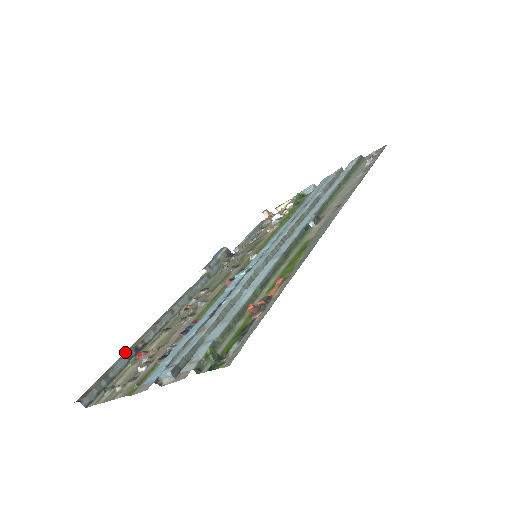
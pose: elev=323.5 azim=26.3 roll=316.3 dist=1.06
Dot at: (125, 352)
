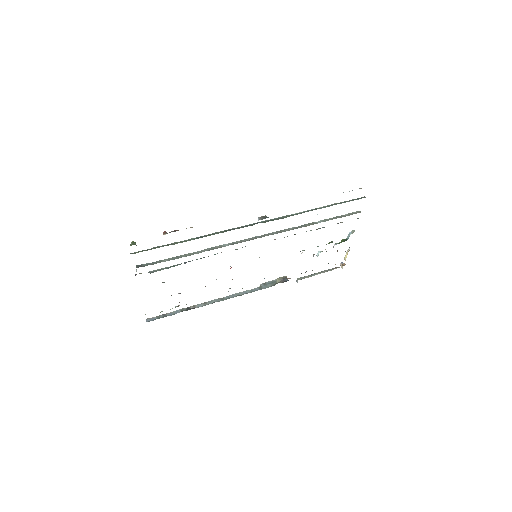
Dot at: occluded
